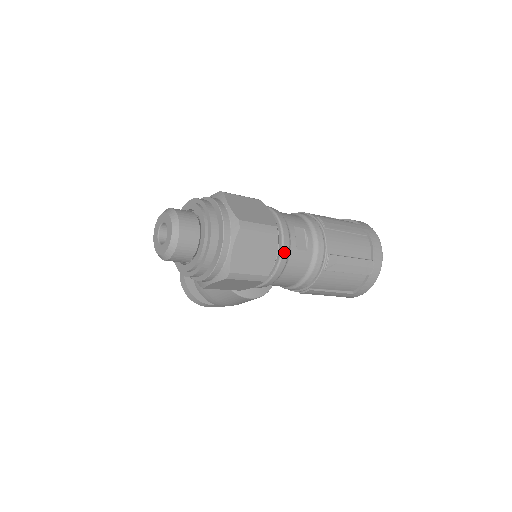
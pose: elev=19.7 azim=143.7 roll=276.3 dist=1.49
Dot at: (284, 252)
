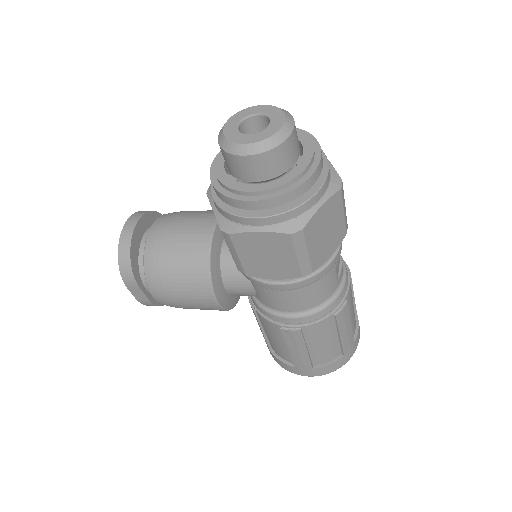
Dot at: (335, 259)
